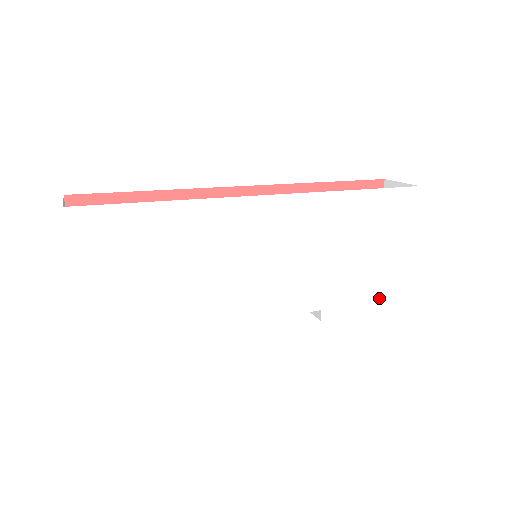
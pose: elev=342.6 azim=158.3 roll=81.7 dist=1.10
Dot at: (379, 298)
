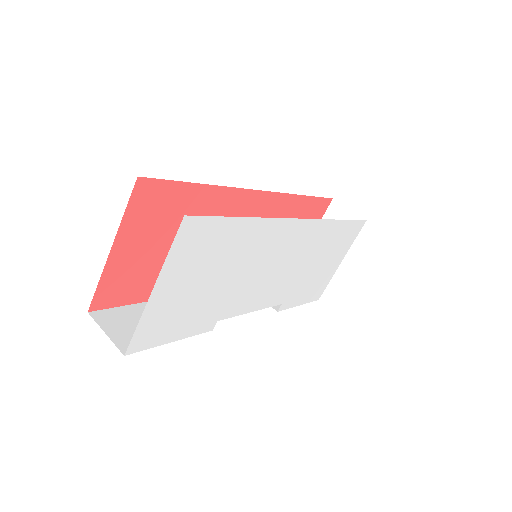
Dot at: (311, 295)
